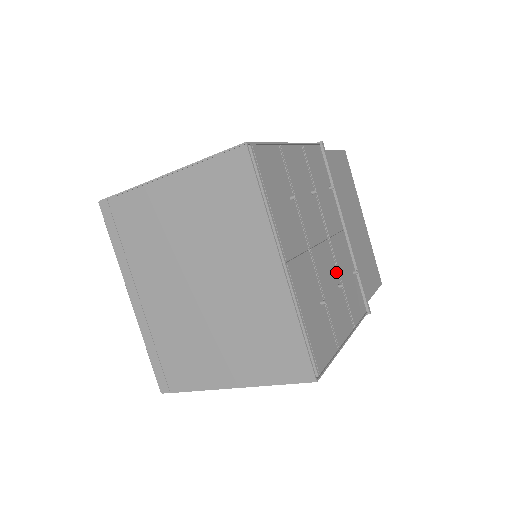
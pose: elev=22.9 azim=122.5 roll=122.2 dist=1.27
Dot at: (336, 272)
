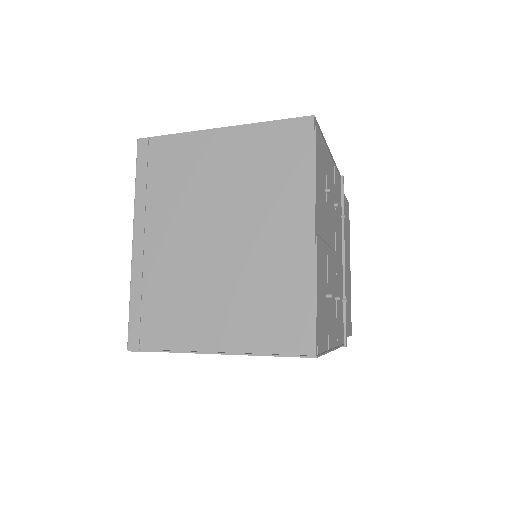
Dot at: (335, 285)
